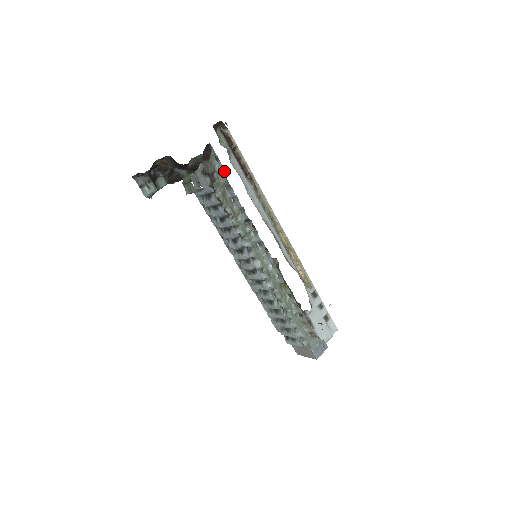
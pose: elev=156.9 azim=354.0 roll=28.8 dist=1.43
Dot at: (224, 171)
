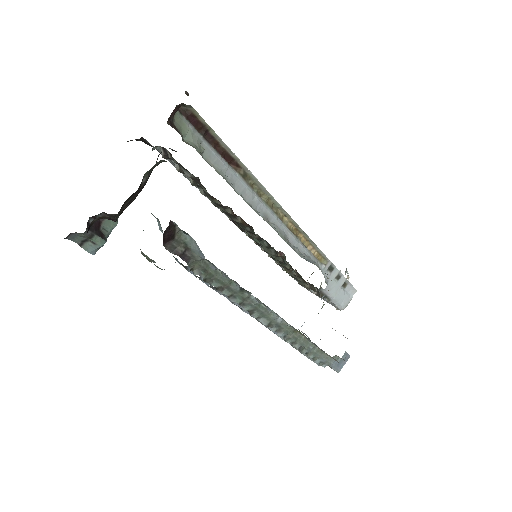
Dot at: (201, 251)
